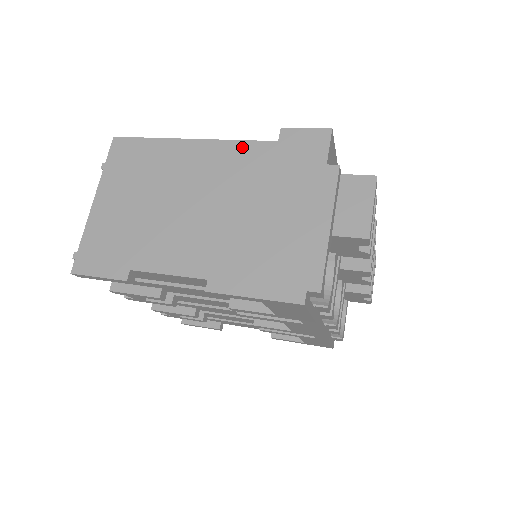
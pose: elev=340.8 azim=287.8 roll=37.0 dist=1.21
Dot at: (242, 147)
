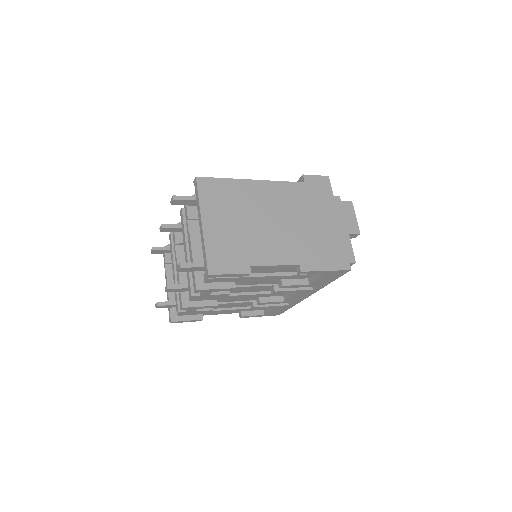
Dot at: (286, 186)
